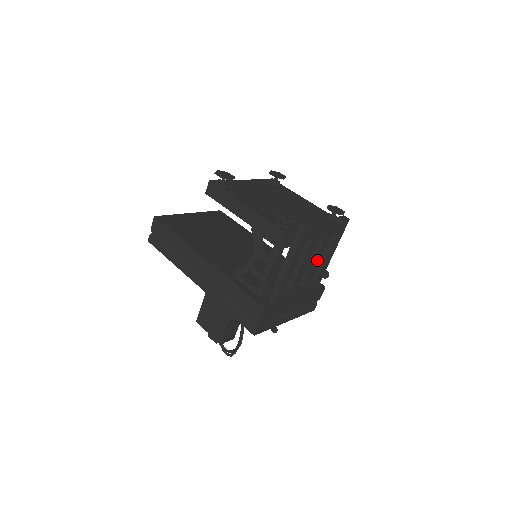
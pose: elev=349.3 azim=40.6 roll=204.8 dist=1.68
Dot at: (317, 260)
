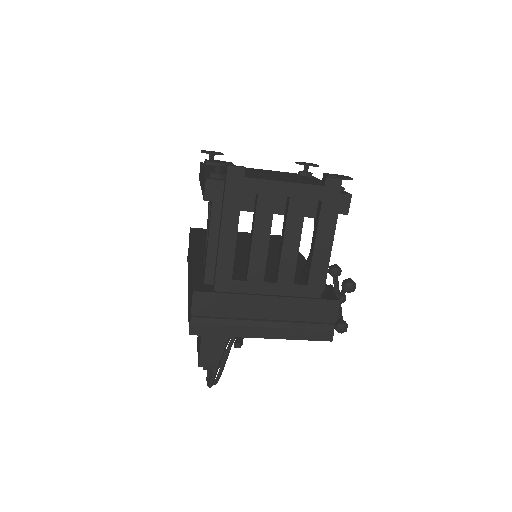
Dot at: (291, 239)
